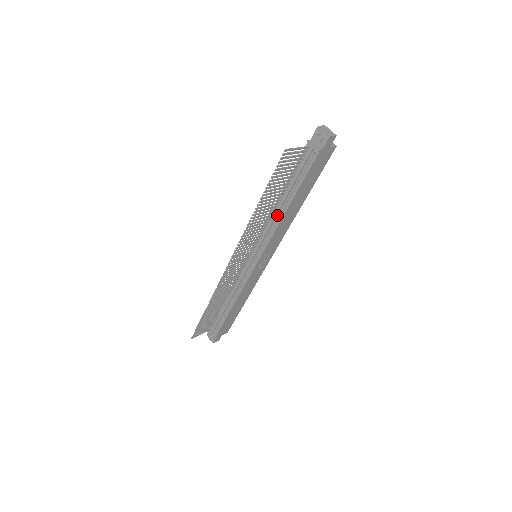
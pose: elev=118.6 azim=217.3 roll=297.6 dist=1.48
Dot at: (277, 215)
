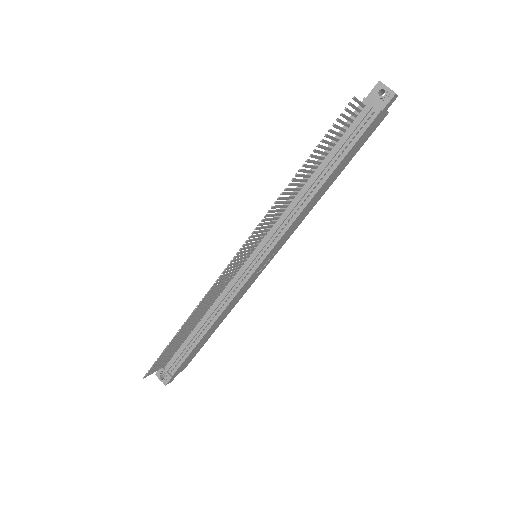
Dot at: (302, 197)
